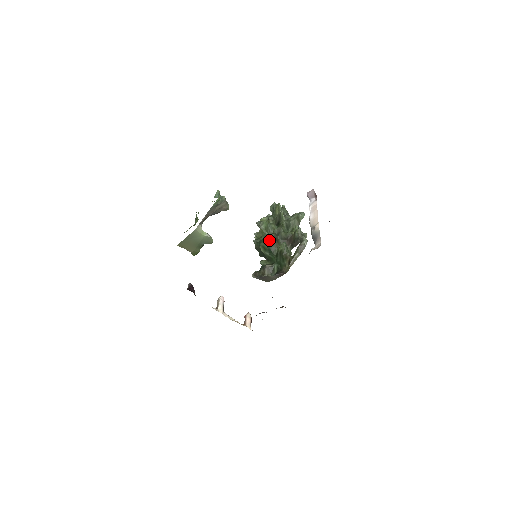
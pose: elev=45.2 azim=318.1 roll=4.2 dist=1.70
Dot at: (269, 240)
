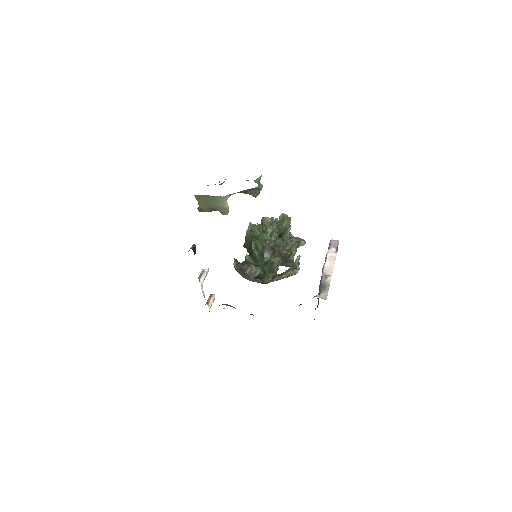
Dot at: (268, 246)
